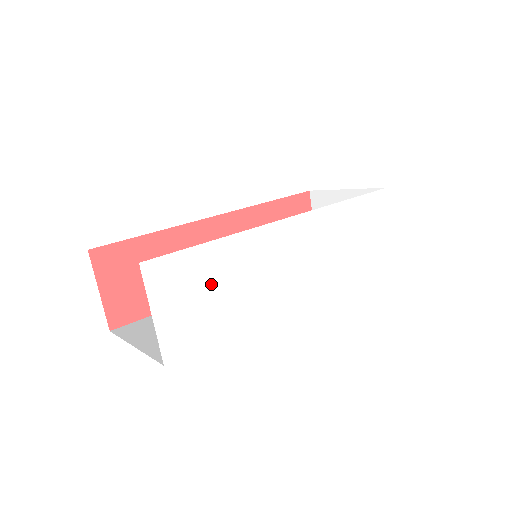
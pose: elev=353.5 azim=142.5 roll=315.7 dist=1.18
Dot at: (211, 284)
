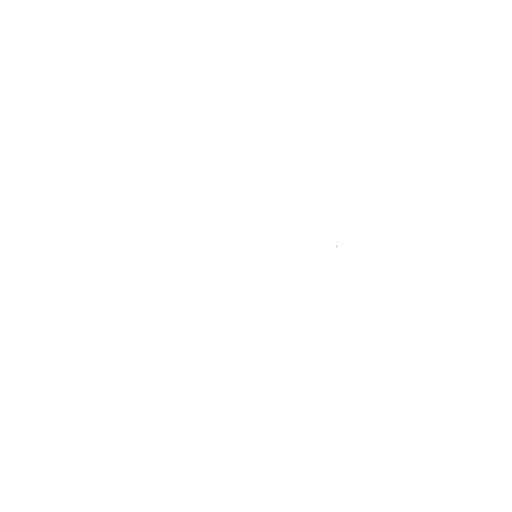
Dot at: (172, 304)
